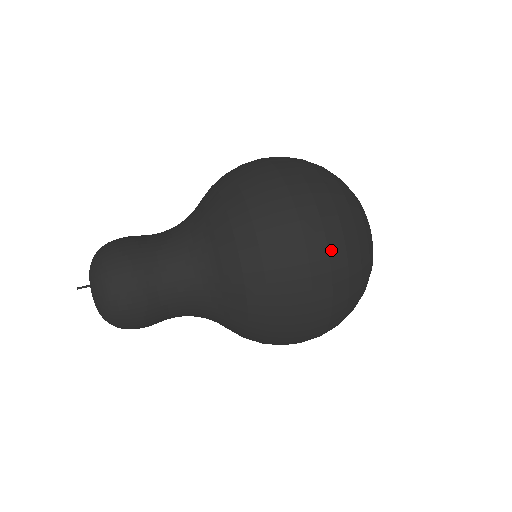
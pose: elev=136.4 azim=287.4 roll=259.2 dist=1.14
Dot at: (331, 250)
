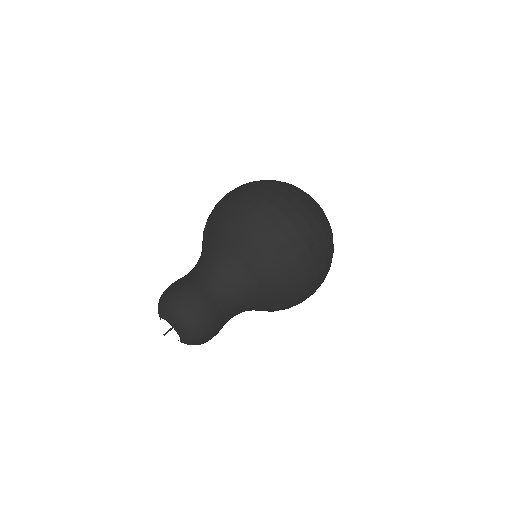
Dot at: (325, 254)
